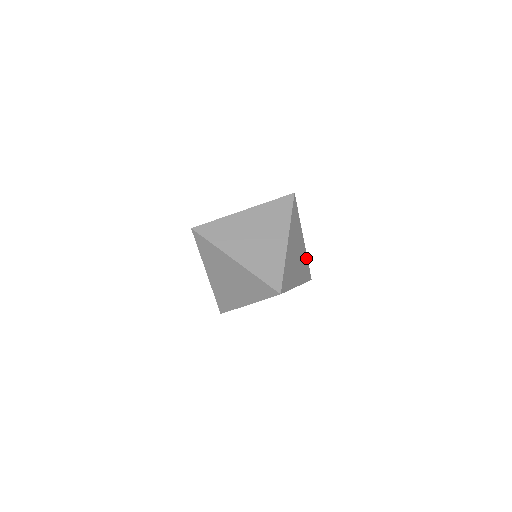
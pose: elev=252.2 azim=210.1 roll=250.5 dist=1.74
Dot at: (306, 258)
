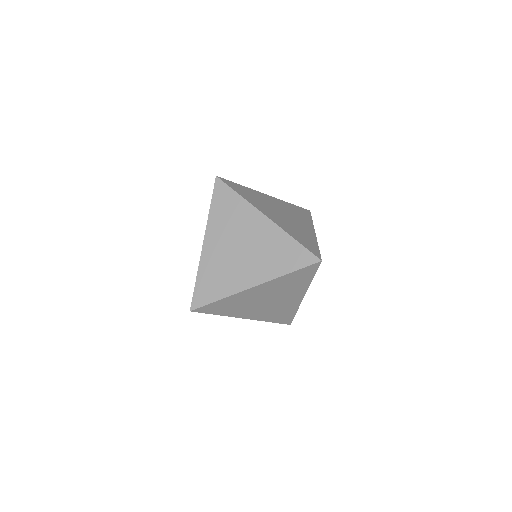
Dot at: (287, 204)
